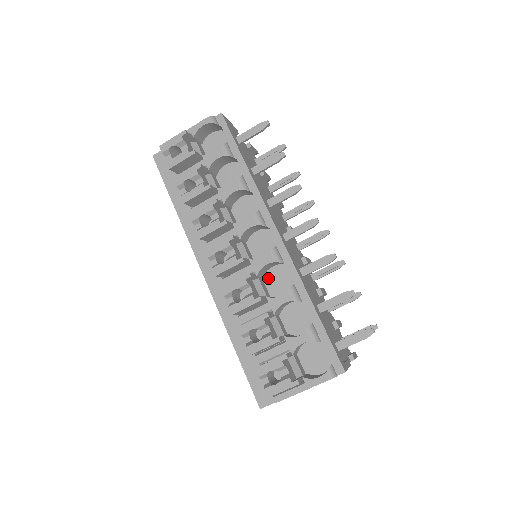
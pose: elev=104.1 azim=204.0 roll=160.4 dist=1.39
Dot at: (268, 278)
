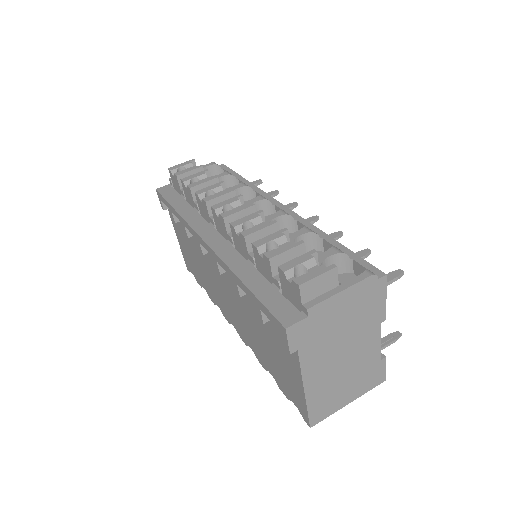
Dot at: occluded
